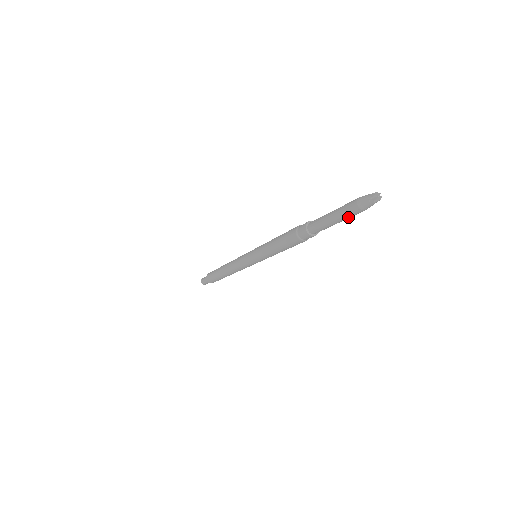
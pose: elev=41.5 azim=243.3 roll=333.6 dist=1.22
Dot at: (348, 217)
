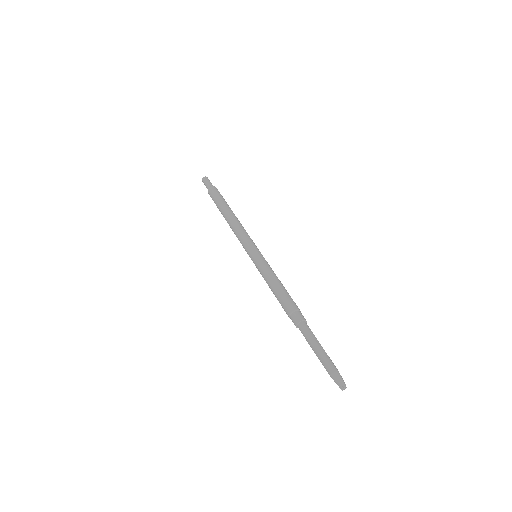
Dot at: (322, 363)
